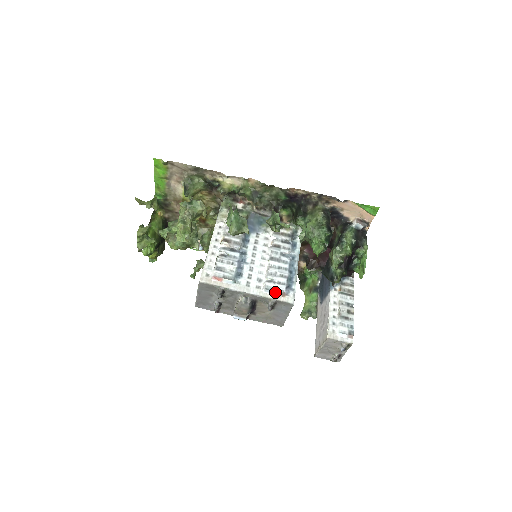
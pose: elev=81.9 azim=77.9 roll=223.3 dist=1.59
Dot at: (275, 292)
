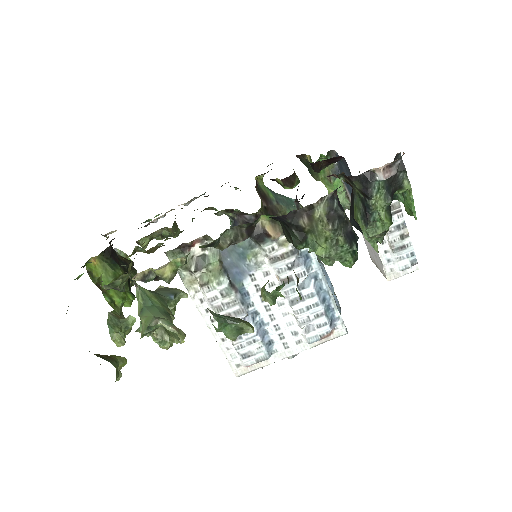
Dot at: (321, 339)
